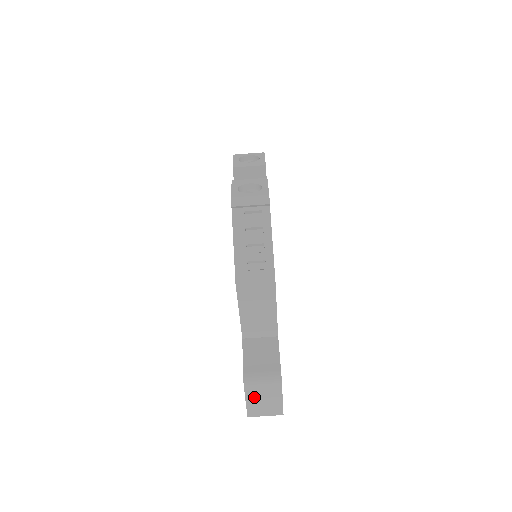
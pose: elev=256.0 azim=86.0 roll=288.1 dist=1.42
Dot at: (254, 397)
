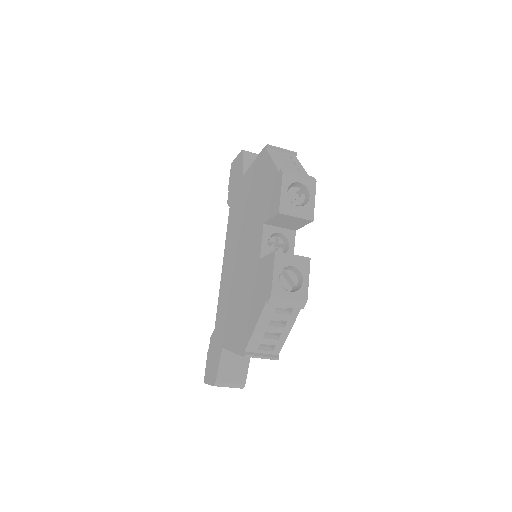
Dot at: occluded
